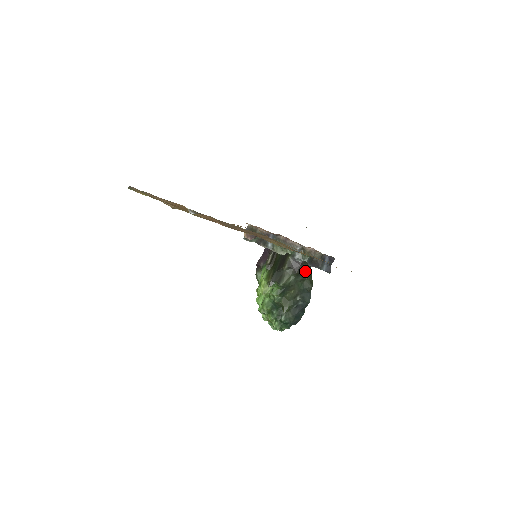
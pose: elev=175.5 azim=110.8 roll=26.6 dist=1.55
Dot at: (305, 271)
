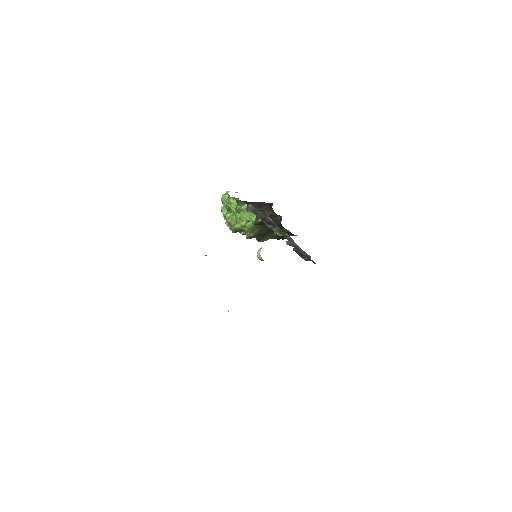
Dot at: occluded
